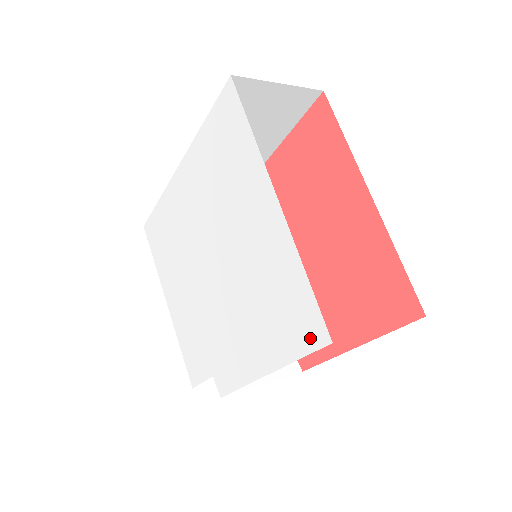
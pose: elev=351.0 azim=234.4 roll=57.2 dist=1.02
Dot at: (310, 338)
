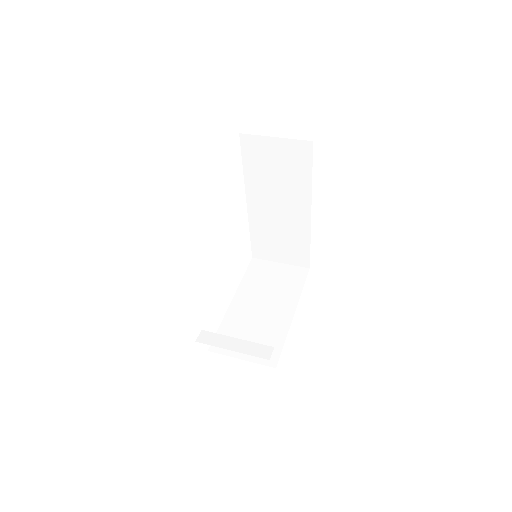
Dot at: occluded
